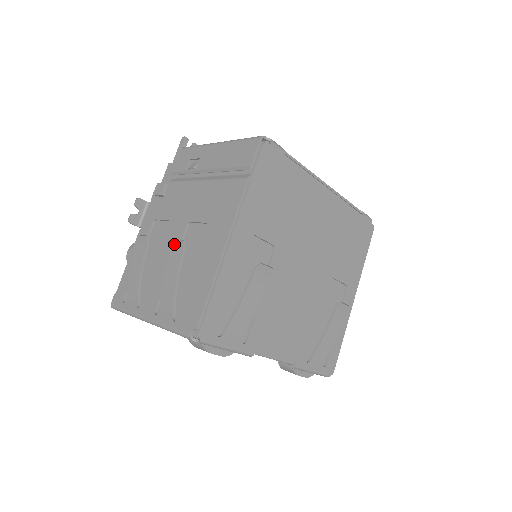
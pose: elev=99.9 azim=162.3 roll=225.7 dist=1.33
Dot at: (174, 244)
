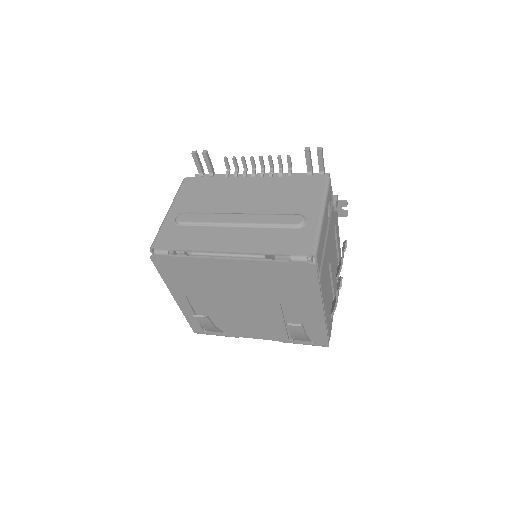
Dot at: occluded
